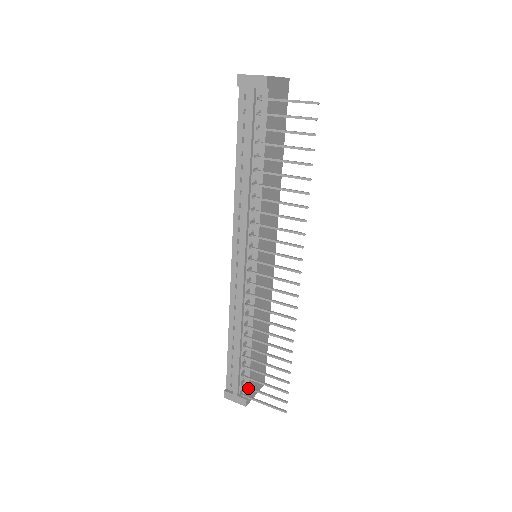
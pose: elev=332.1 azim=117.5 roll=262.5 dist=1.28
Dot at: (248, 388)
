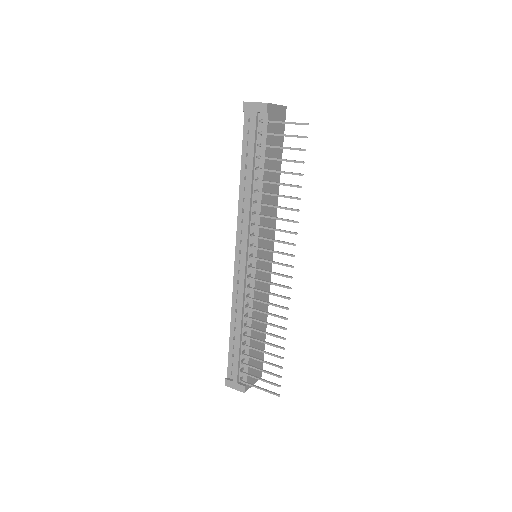
Dot at: (246, 374)
